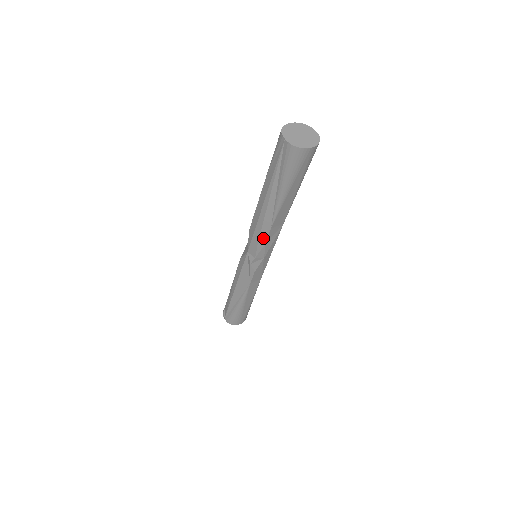
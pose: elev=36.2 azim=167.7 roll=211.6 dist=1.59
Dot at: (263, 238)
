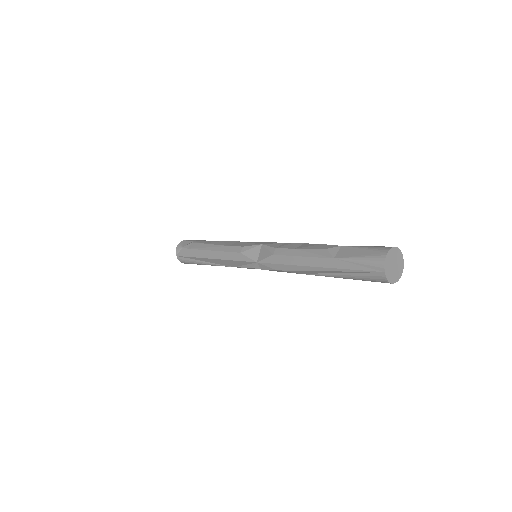
Dot at: (285, 271)
